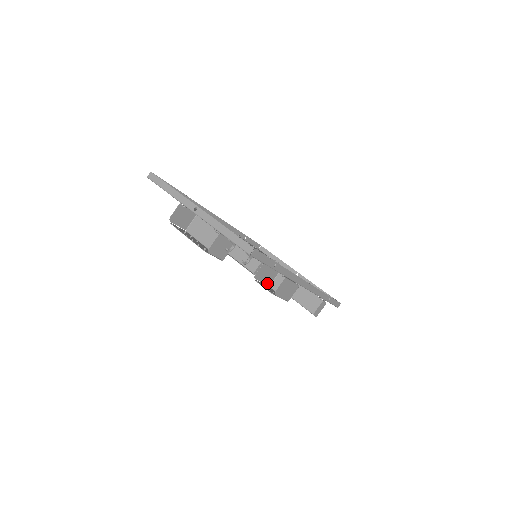
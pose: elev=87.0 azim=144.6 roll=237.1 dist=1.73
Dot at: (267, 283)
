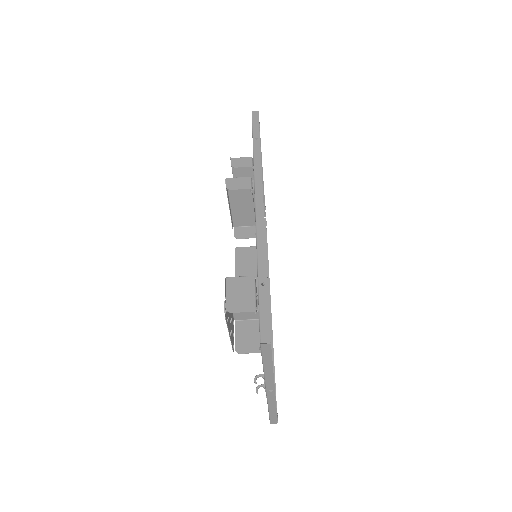
Dot at: (238, 253)
